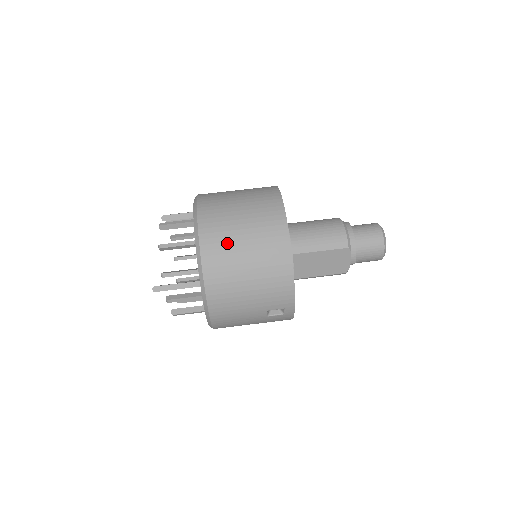
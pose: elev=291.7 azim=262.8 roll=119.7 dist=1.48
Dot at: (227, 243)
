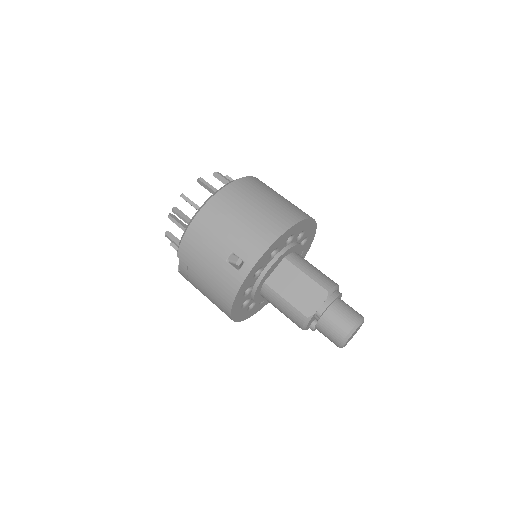
Dot at: (259, 190)
